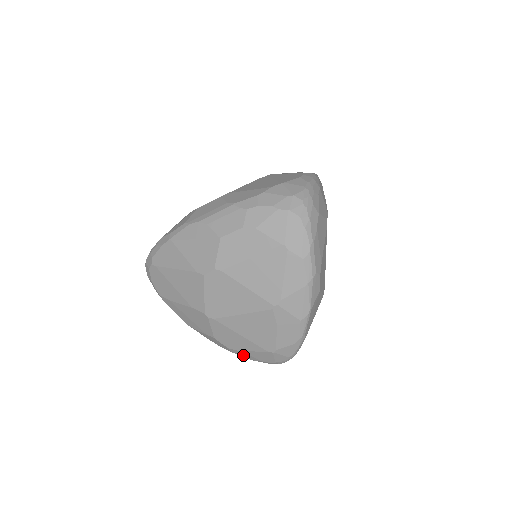
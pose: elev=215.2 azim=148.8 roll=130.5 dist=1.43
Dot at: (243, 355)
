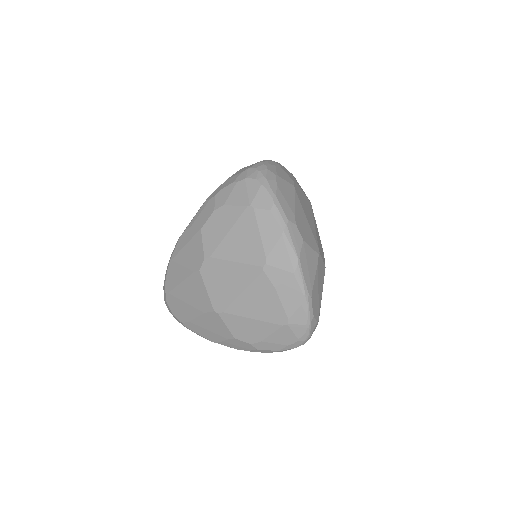
Dot at: (268, 347)
